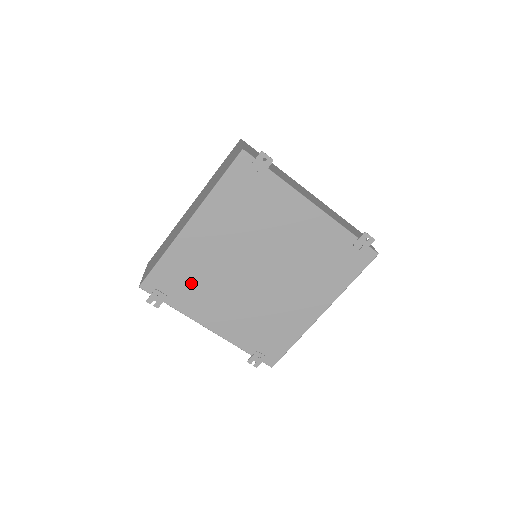
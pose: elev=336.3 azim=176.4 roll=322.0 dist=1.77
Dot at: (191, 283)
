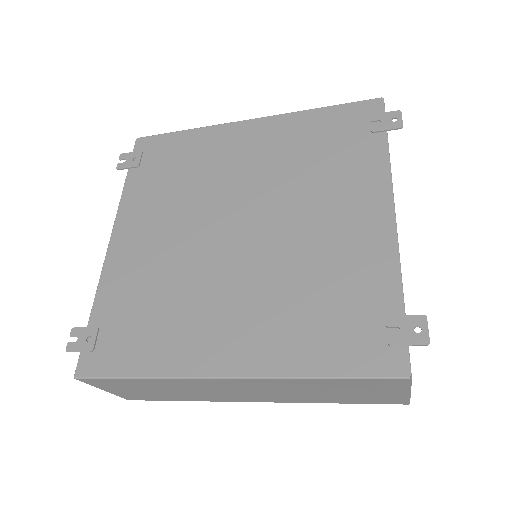
Dot at: (171, 175)
